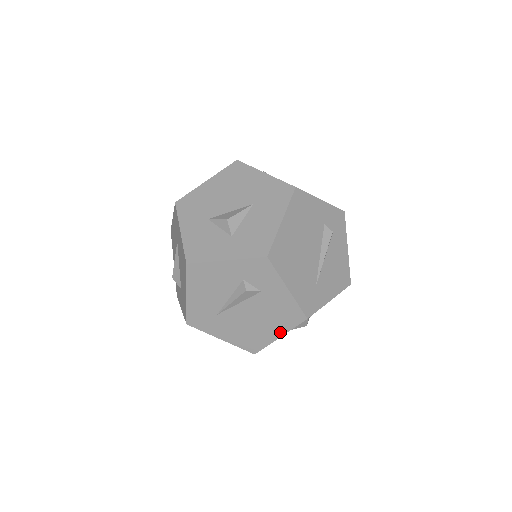
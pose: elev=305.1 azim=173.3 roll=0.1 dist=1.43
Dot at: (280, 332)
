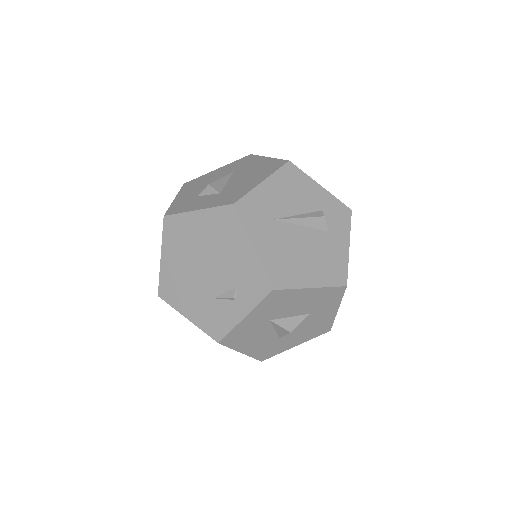
Dot at: (316, 282)
